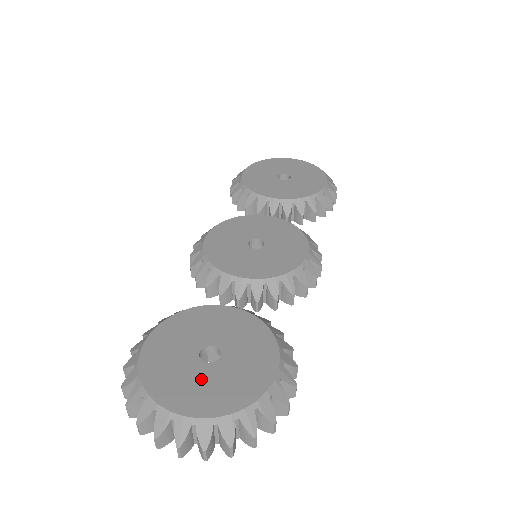
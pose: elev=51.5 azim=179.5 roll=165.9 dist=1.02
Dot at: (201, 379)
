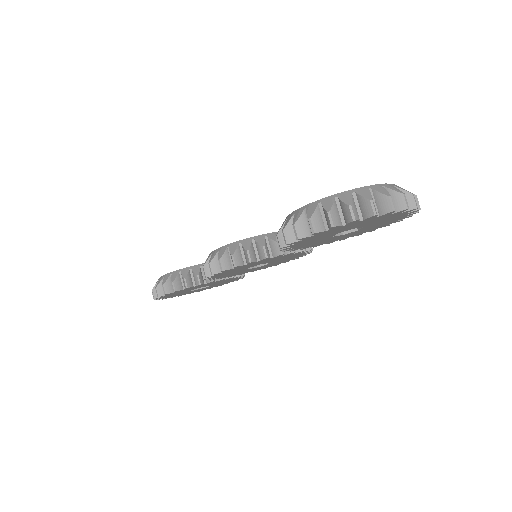
Dot at: occluded
